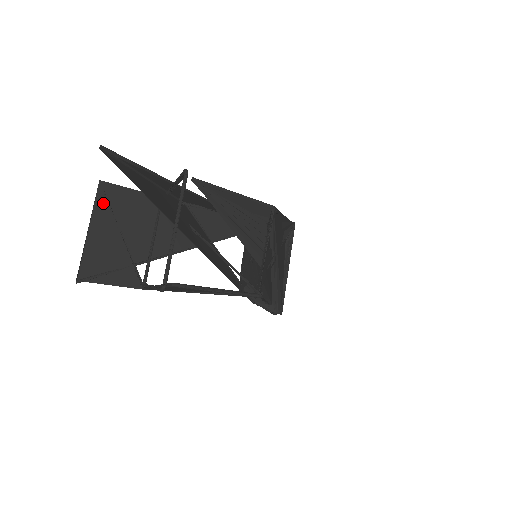
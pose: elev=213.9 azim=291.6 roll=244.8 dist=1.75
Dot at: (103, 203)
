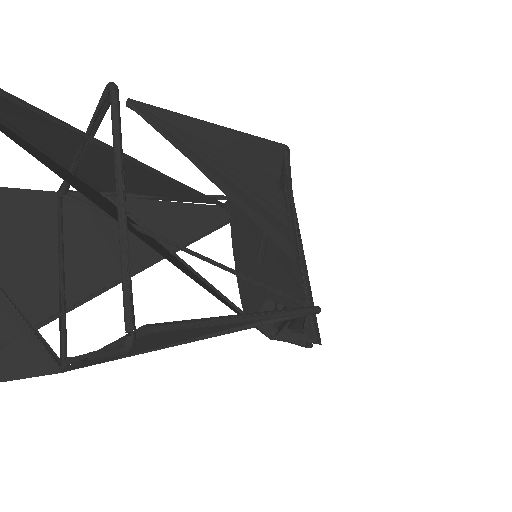
Dot at: out of frame
